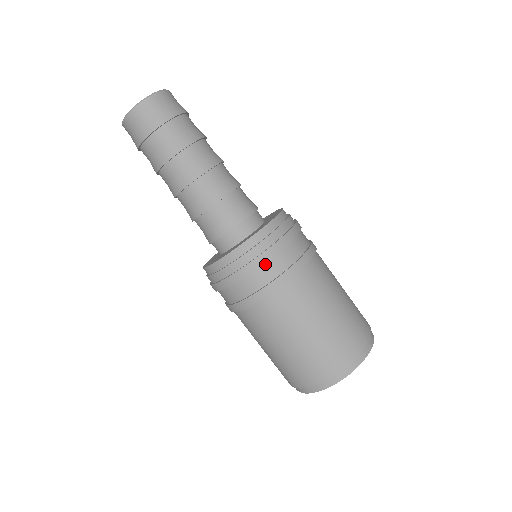
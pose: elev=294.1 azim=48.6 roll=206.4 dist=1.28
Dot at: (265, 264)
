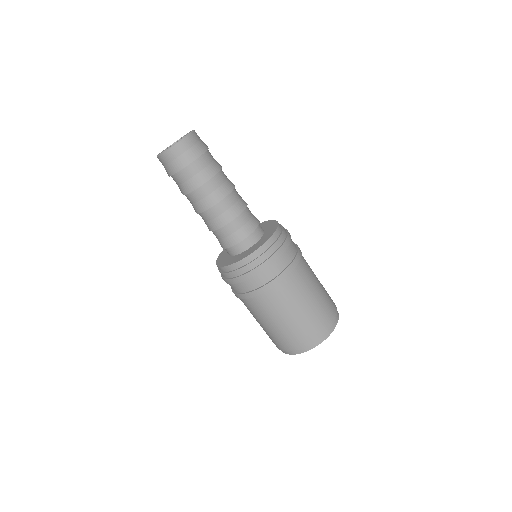
Dot at: (259, 273)
